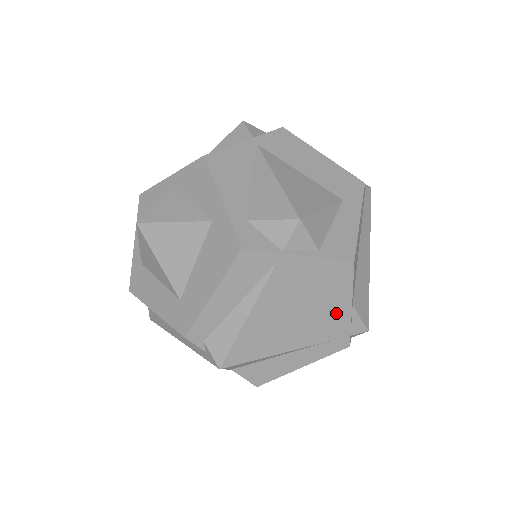
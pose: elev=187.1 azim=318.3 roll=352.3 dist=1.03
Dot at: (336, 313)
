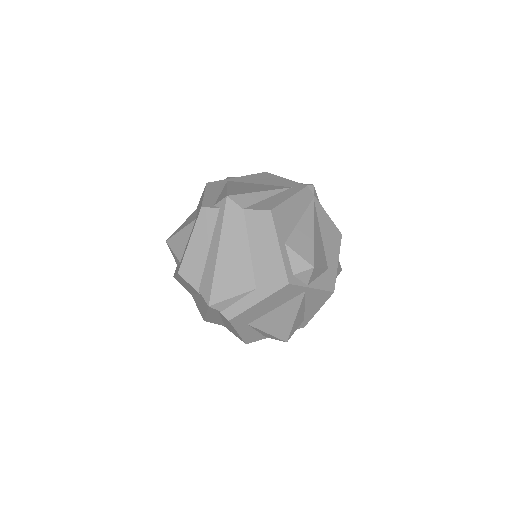
Dot at: (280, 182)
